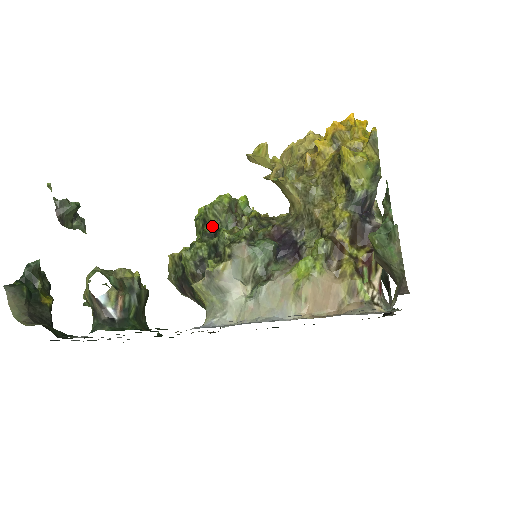
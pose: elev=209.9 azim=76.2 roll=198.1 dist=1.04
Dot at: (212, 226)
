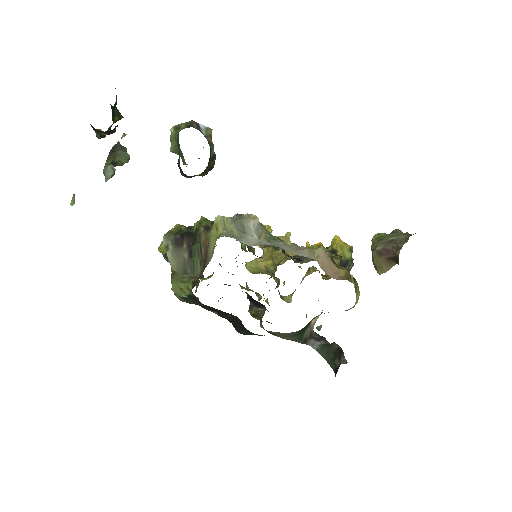
Dot at: occluded
